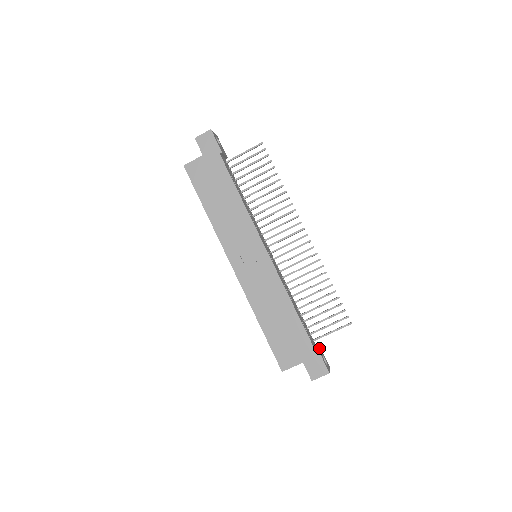
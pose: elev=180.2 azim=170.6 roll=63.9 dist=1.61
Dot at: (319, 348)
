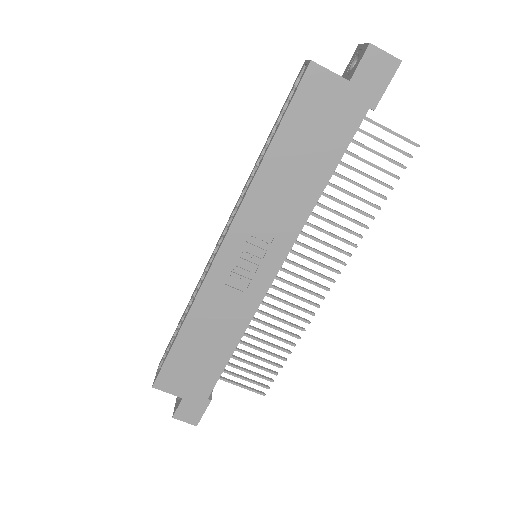
Dot at: occluded
